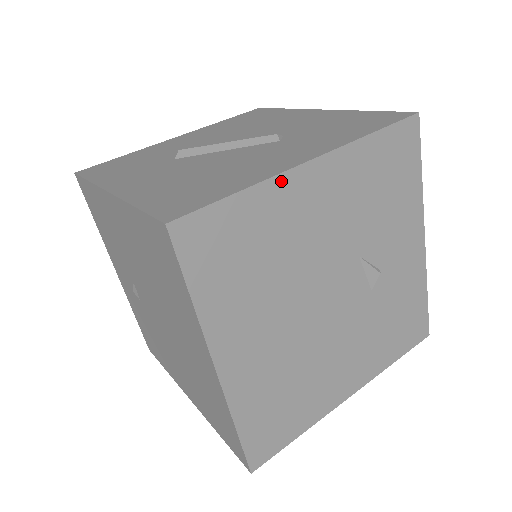
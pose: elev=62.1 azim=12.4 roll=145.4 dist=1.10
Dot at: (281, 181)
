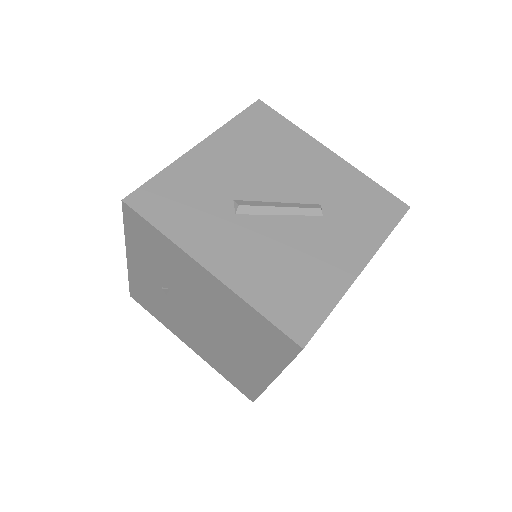
Dot at: occluded
